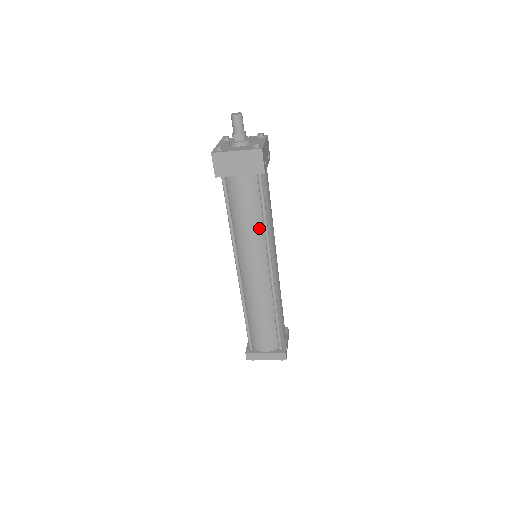
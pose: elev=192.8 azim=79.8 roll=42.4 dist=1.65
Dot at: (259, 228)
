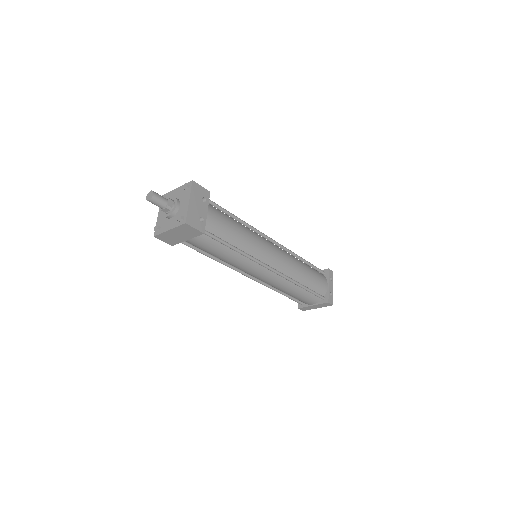
Dot at: (236, 255)
